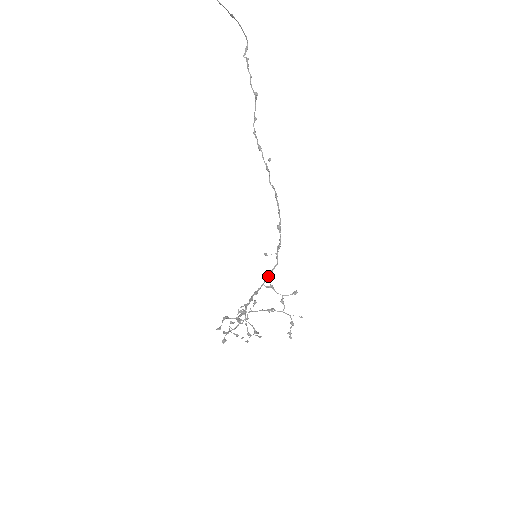
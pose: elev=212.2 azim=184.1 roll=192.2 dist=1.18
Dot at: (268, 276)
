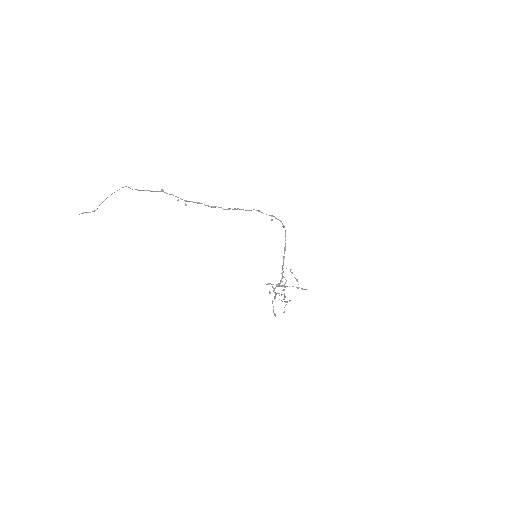
Dot at: (285, 231)
